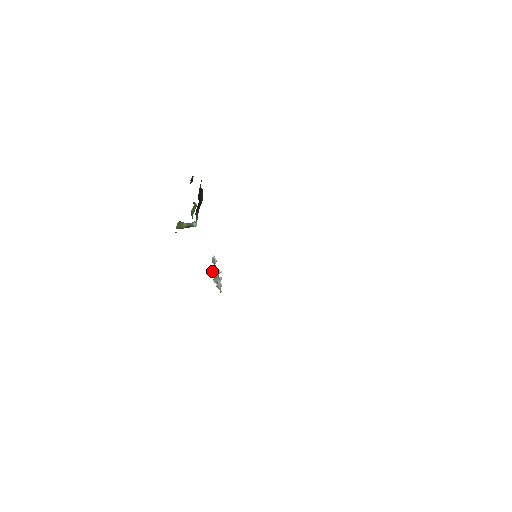
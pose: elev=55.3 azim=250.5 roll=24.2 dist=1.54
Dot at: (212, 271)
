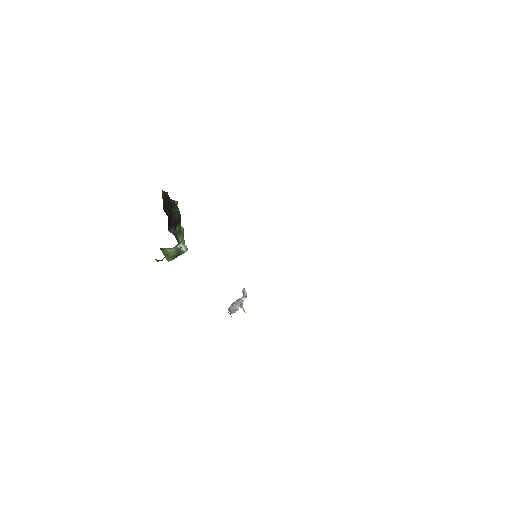
Dot at: occluded
